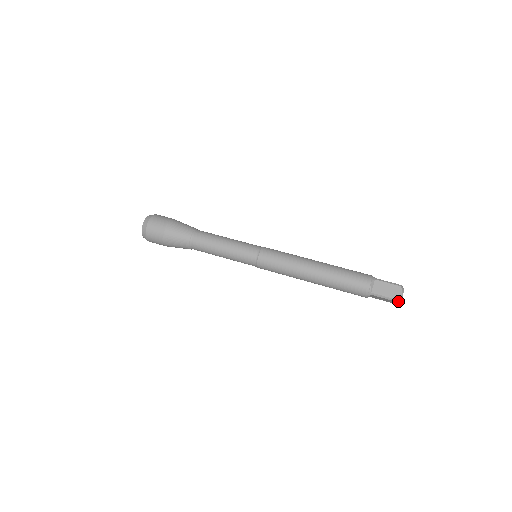
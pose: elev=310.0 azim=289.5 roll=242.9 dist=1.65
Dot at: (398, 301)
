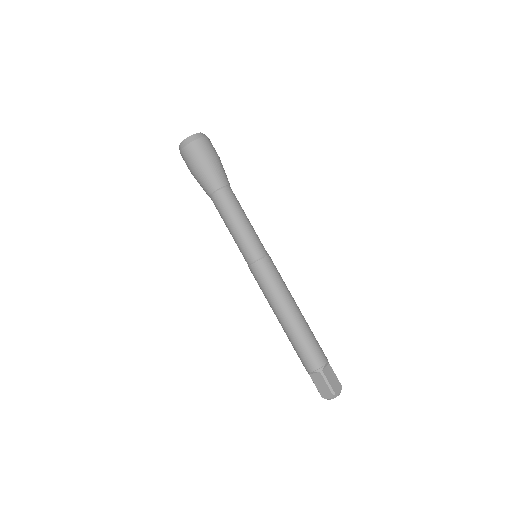
Dot at: (324, 397)
